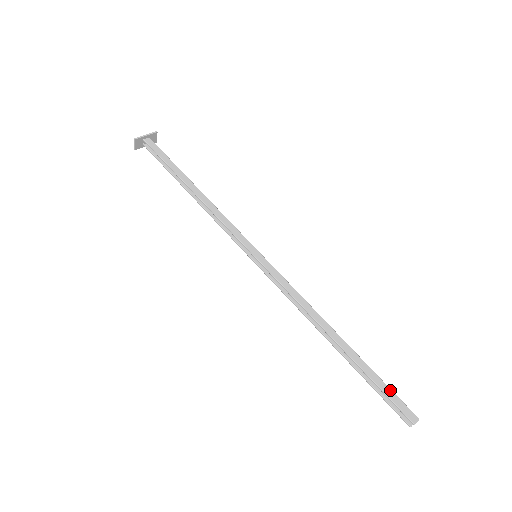
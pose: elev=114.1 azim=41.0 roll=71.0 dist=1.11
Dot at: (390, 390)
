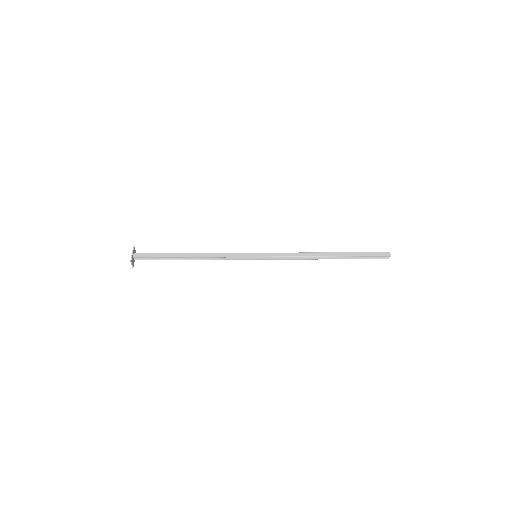
Dot at: (369, 253)
